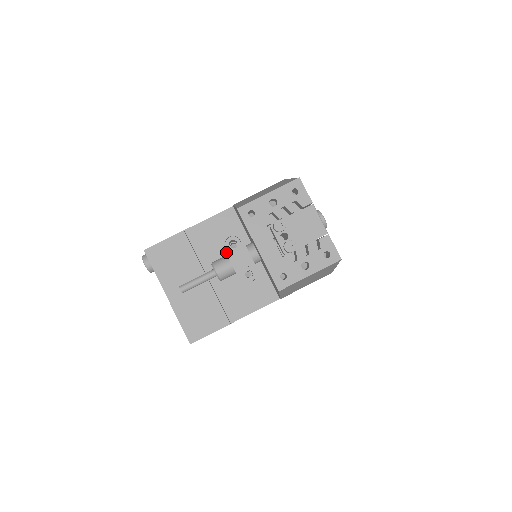
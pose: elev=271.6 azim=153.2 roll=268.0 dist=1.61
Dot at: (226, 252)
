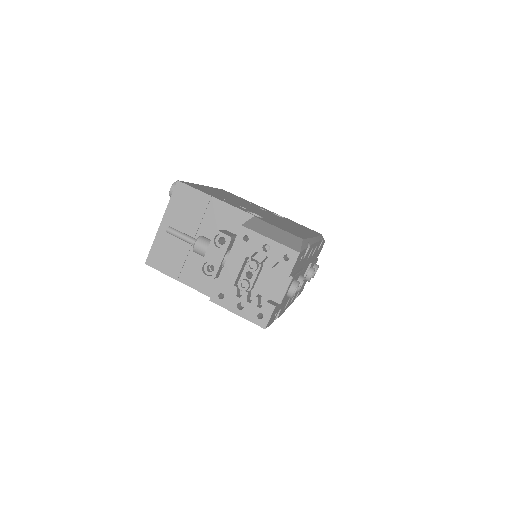
Dot at: (211, 241)
